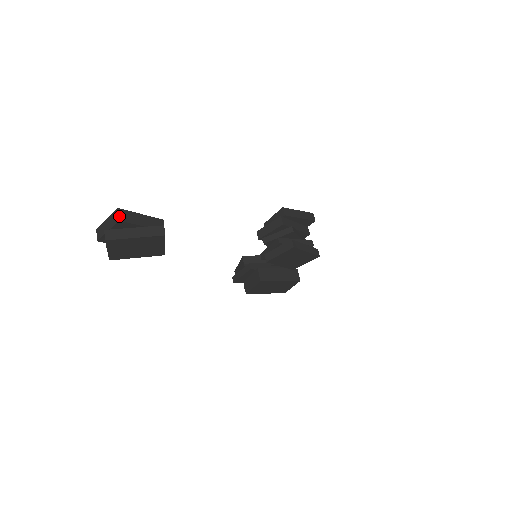
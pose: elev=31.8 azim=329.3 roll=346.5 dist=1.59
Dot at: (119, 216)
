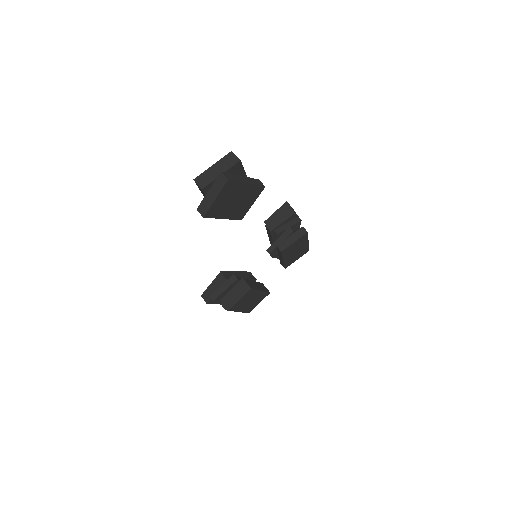
Dot at: (237, 157)
